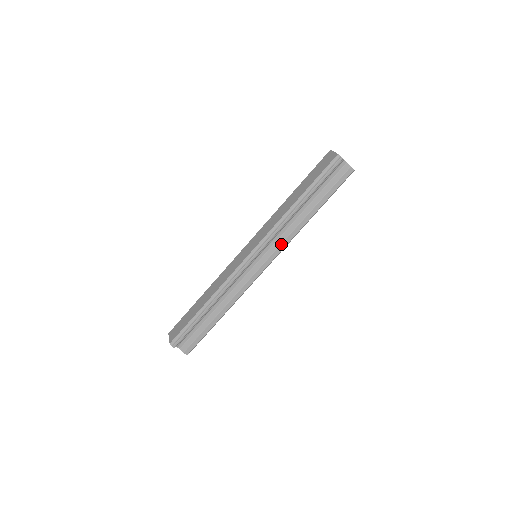
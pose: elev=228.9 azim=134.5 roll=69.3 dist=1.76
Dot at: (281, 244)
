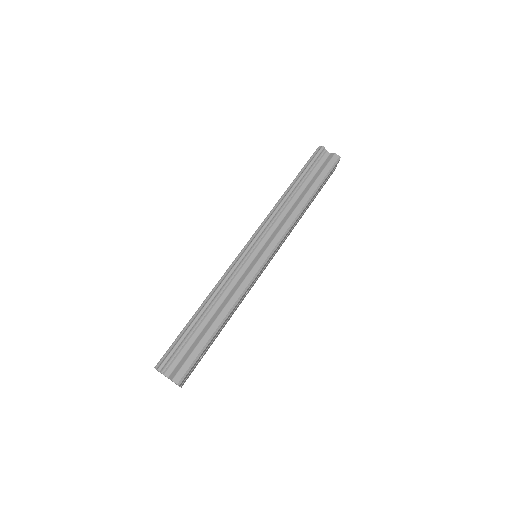
Dot at: (279, 231)
